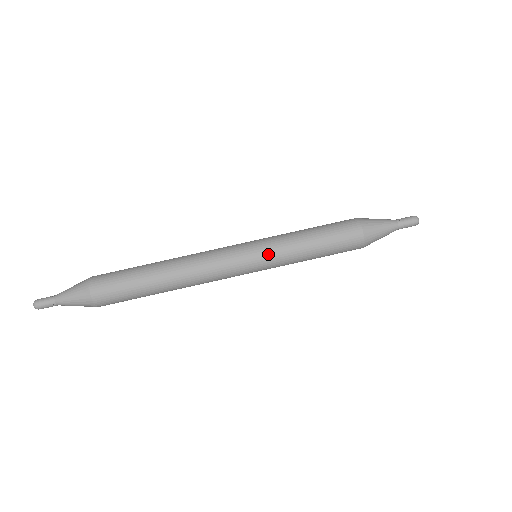
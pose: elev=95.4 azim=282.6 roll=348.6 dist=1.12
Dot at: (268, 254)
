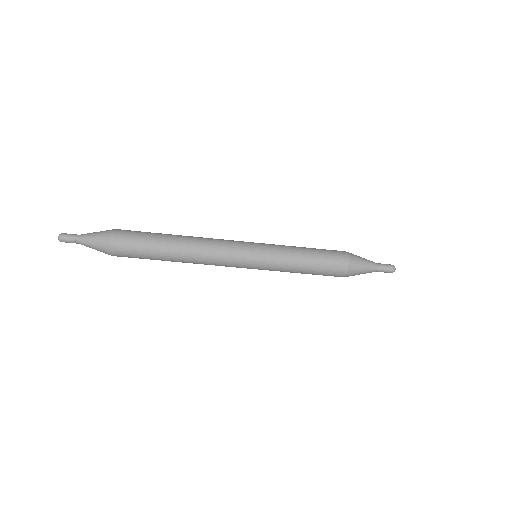
Dot at: occluded
